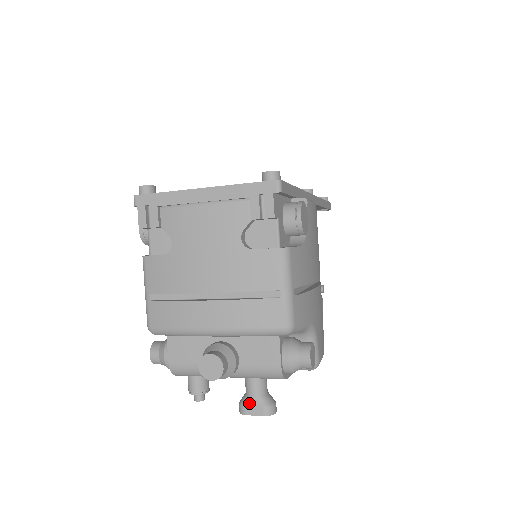
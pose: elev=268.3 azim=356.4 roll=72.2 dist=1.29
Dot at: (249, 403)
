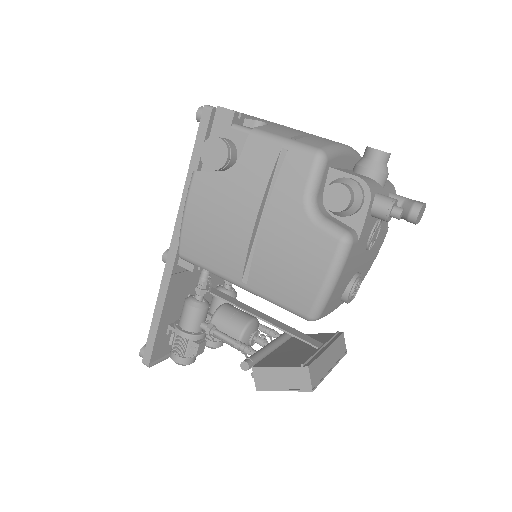
Dot at: (413, 200)
